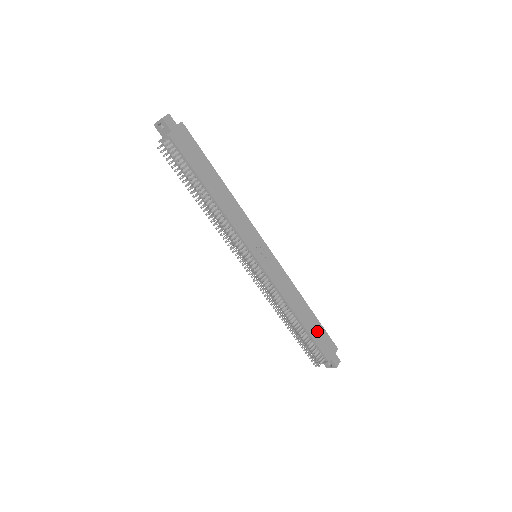
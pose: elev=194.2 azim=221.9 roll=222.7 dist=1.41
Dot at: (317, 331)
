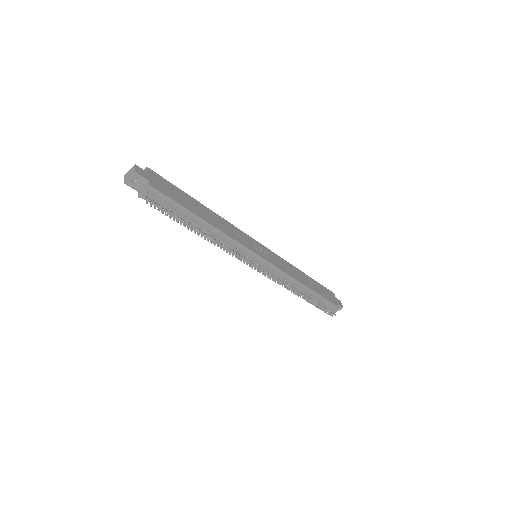
Dot at: (319, 289)
